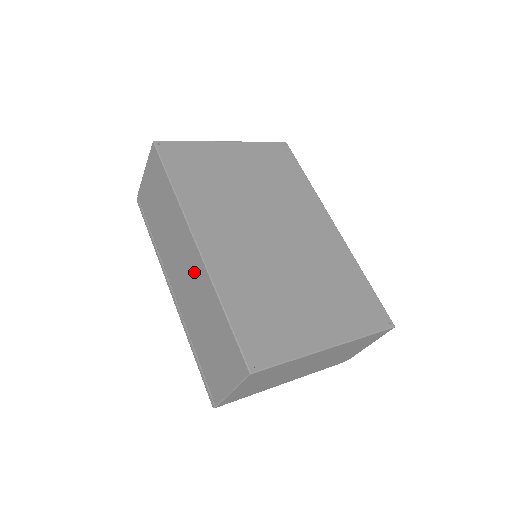
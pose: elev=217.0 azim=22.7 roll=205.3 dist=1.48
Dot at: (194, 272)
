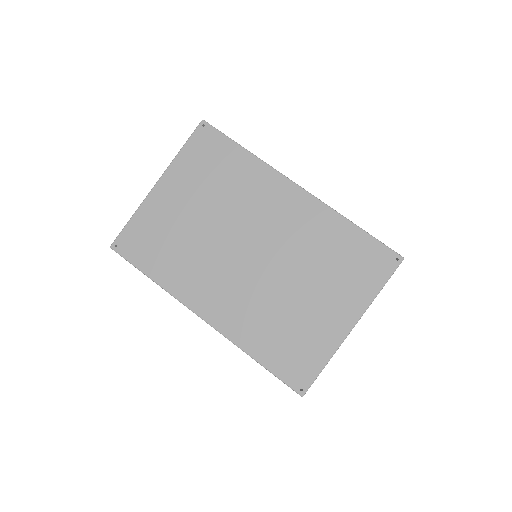
Dot at: occluded
